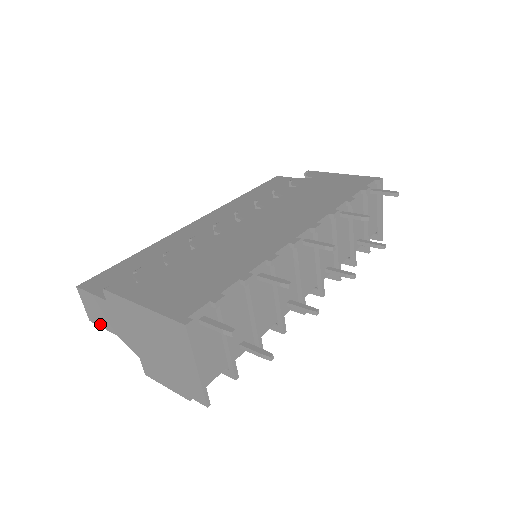
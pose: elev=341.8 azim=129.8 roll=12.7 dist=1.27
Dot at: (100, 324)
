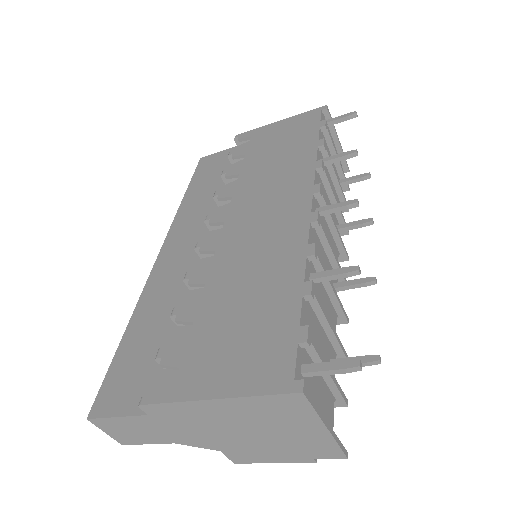
Dot at: (142, 442)
